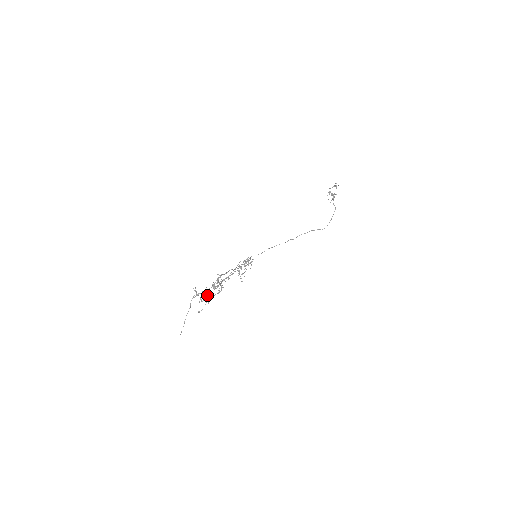
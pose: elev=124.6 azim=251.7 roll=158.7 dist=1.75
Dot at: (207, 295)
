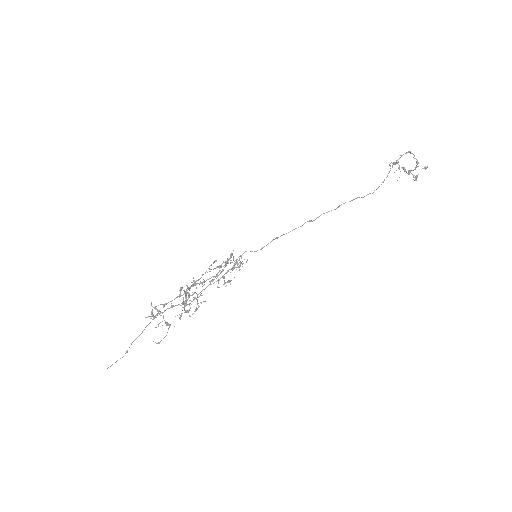
Dot at: occluded
